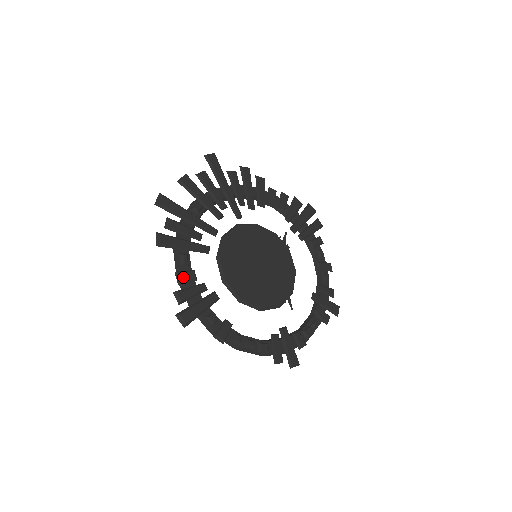
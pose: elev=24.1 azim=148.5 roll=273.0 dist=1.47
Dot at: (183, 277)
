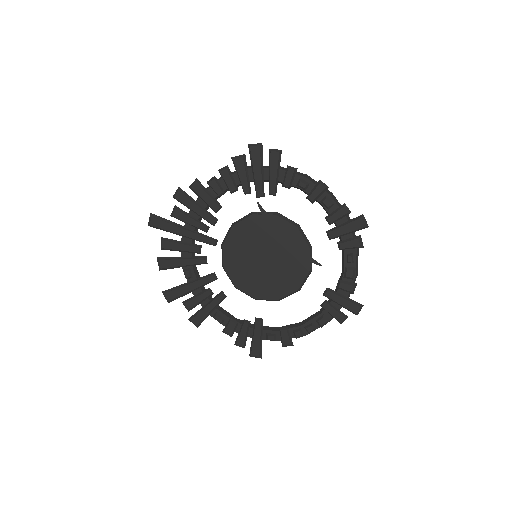
Dot at: (229, 331)
